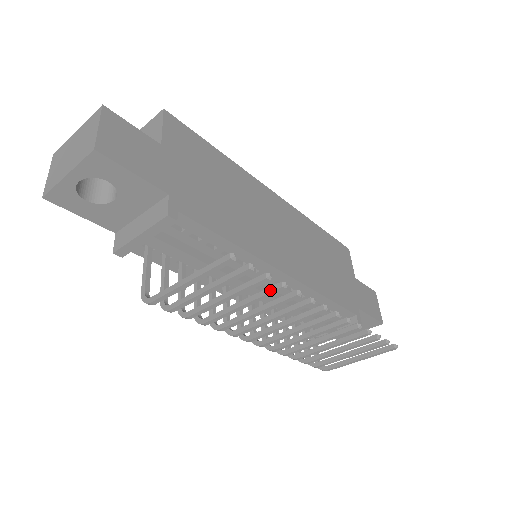
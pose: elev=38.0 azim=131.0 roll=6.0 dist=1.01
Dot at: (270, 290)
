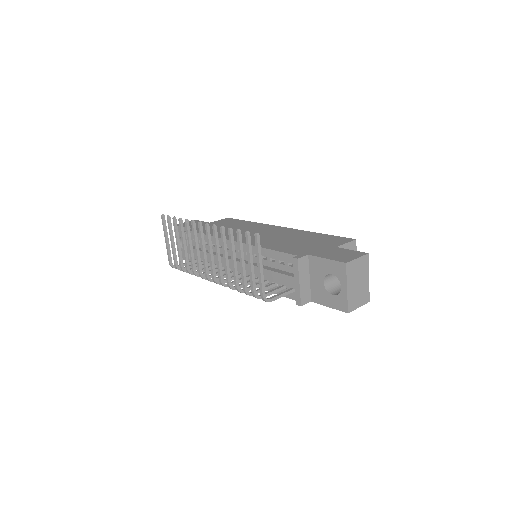
Dot at: (180, 226)
